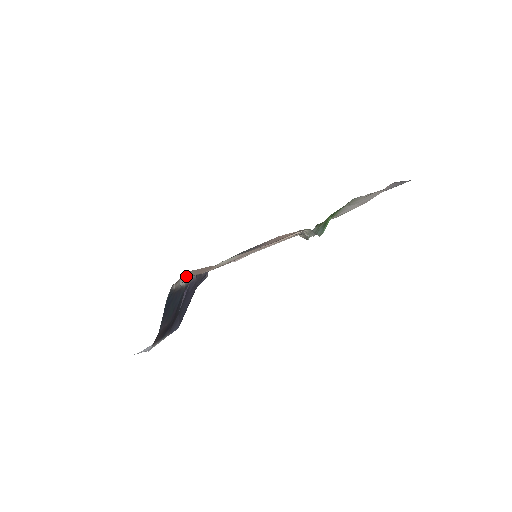
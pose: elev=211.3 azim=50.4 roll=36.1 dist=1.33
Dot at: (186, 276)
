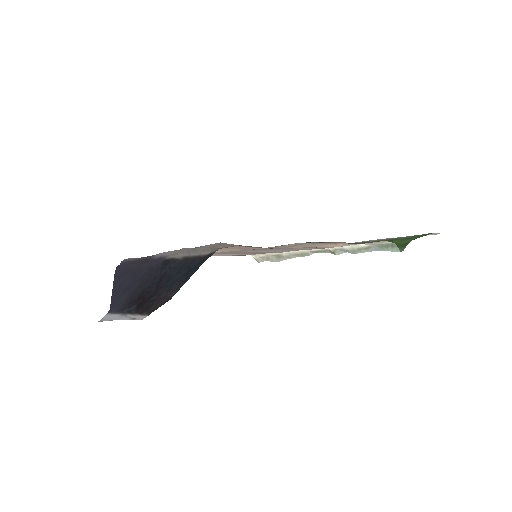
Dot at: (239, 245)
